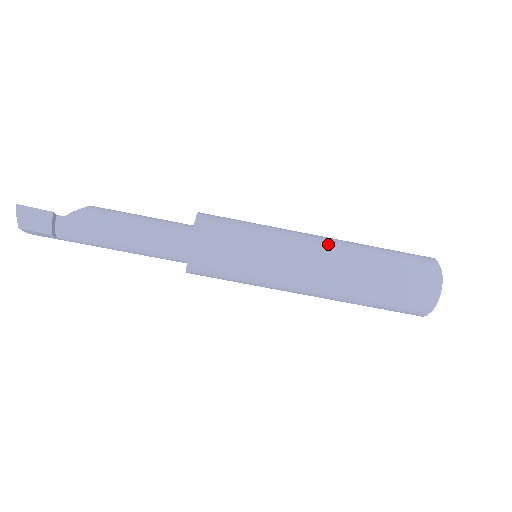
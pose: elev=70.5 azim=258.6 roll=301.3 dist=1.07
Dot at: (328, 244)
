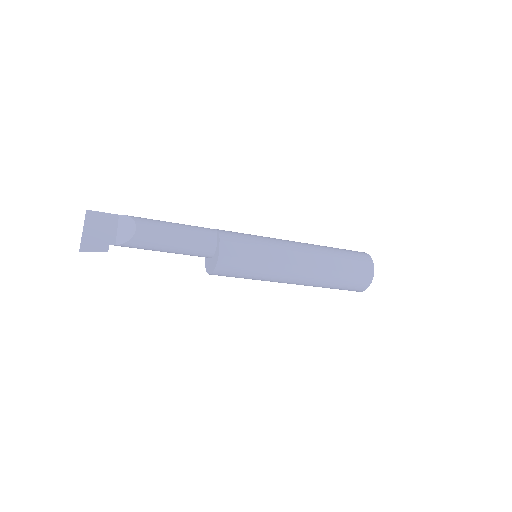
Dot at: (303, 279)
